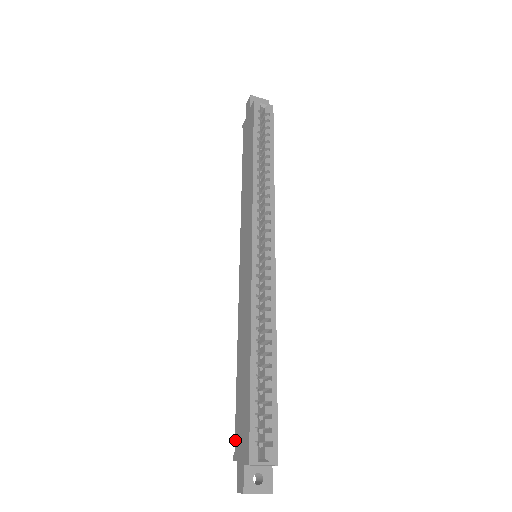
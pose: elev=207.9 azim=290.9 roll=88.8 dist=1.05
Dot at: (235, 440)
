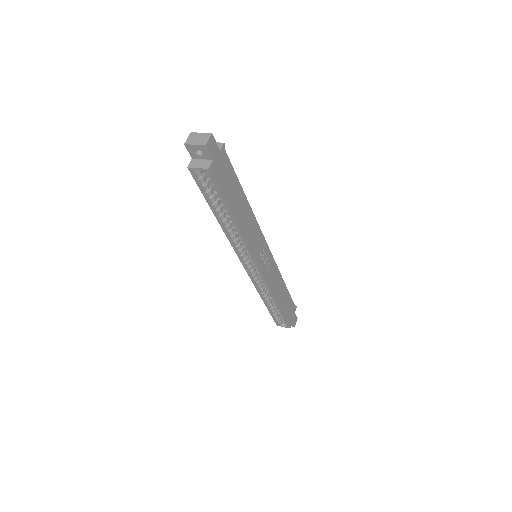
Dot at: occluded
